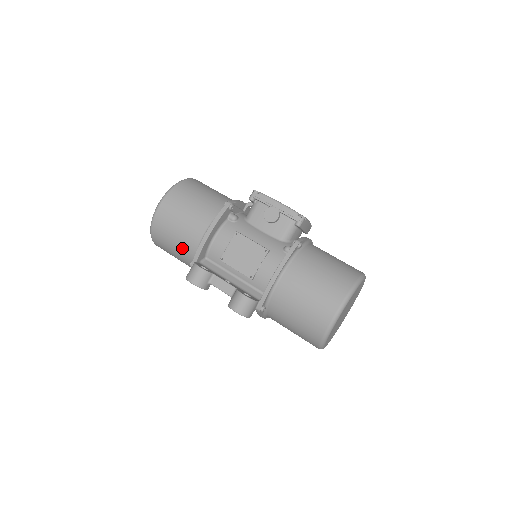
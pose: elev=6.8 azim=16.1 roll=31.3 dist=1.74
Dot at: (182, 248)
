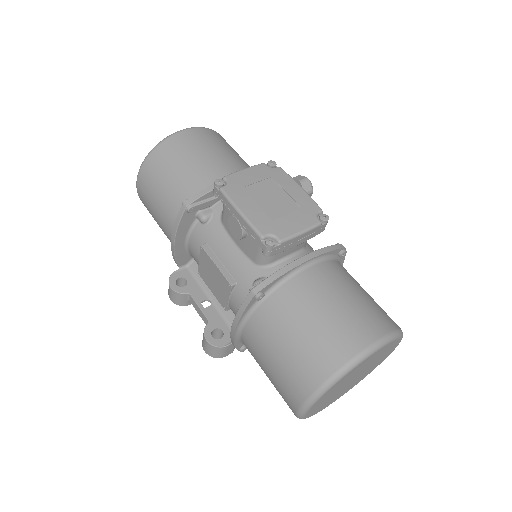
Dot at: occluded
